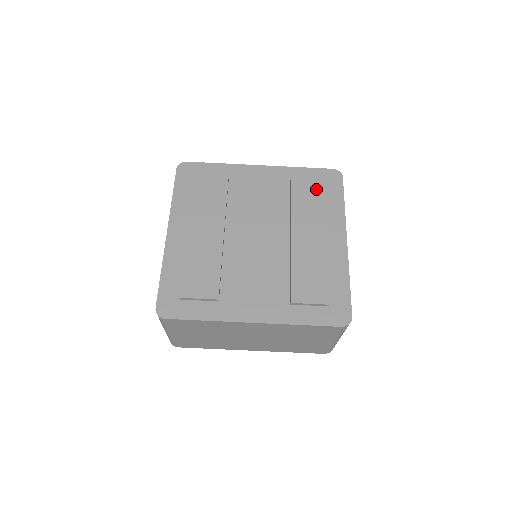
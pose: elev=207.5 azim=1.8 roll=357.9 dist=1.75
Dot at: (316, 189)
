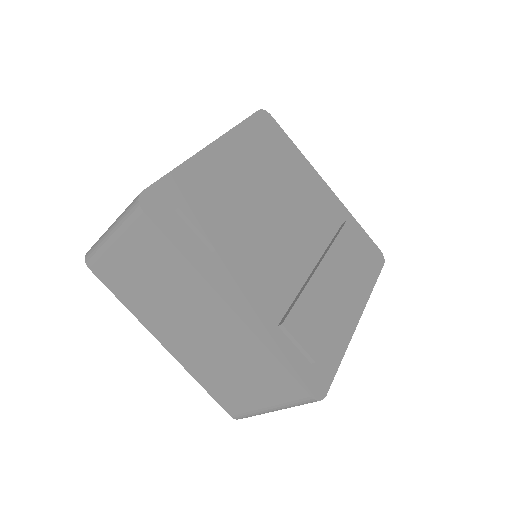
Dot at: (362, 250)
